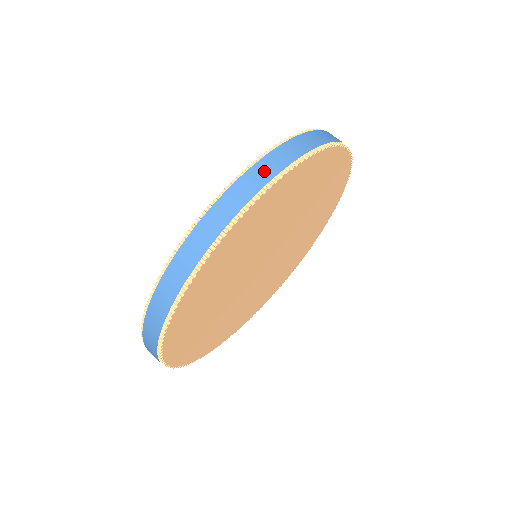
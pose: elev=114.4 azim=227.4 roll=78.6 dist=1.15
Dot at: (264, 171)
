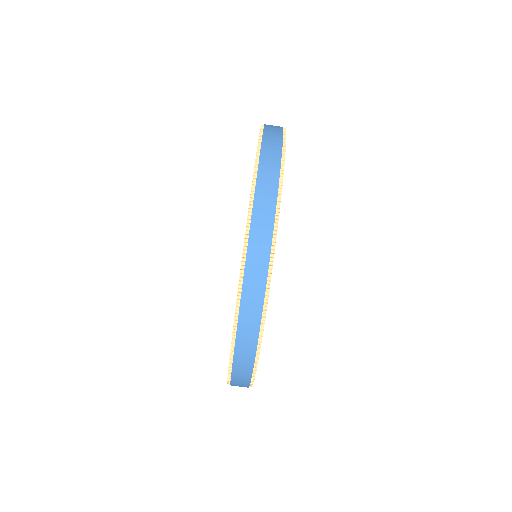
Dot at: (248, 334)
